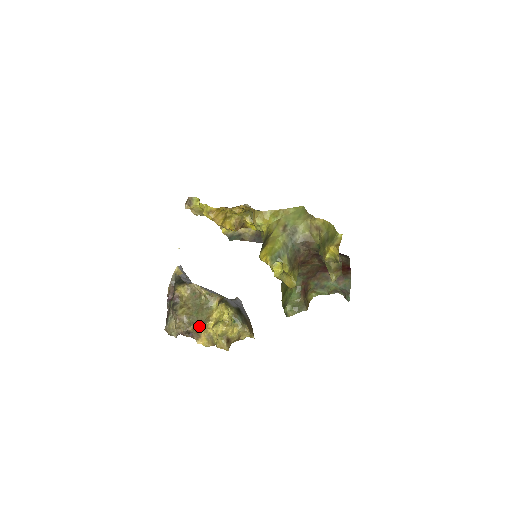
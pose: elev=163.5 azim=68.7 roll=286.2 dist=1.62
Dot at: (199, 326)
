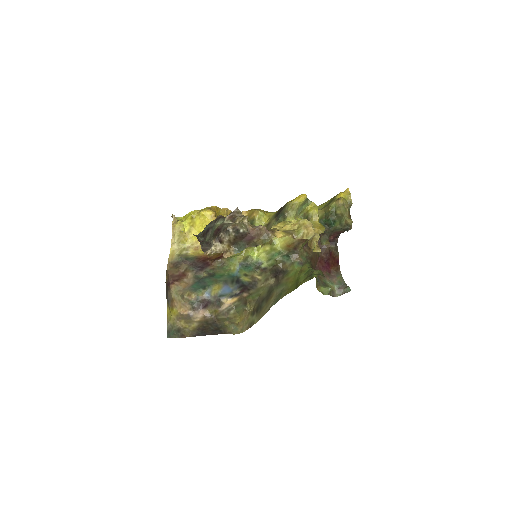
Dot at: occluded
